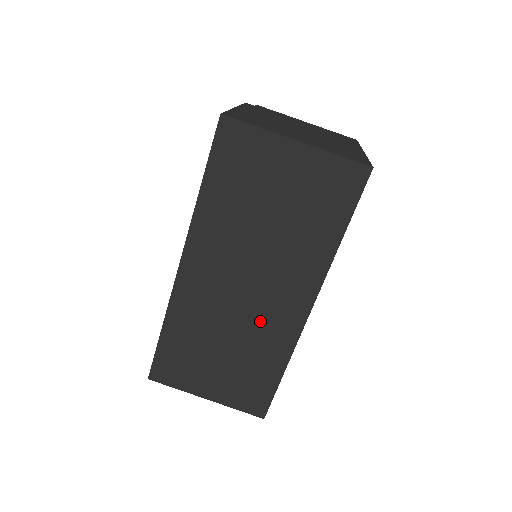
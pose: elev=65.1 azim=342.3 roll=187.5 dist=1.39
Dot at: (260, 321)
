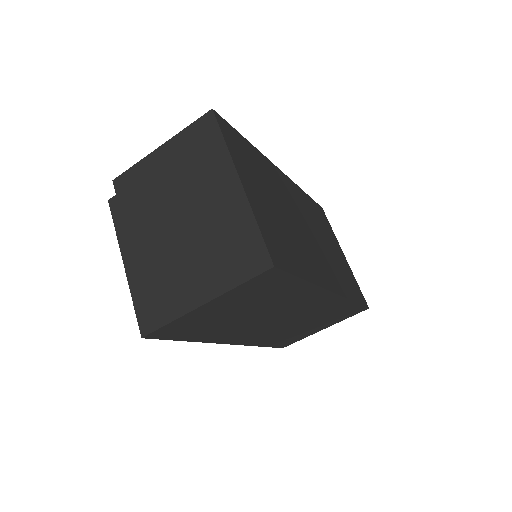
Dot at: (309, 313)
